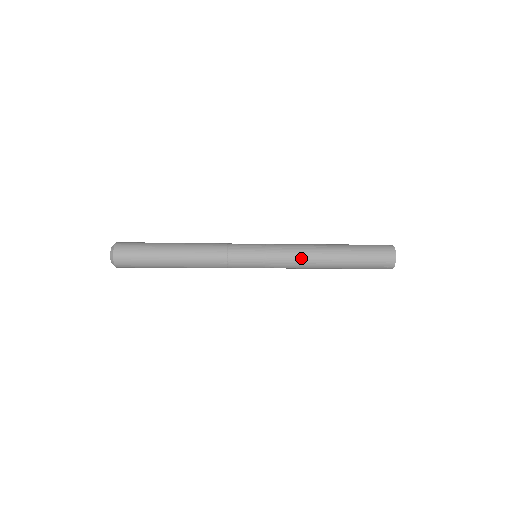
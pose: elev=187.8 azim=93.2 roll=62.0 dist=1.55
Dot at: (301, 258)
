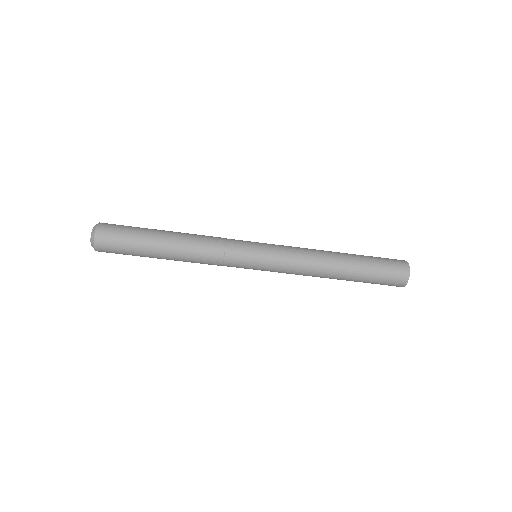
Dot at: (306, 264)
